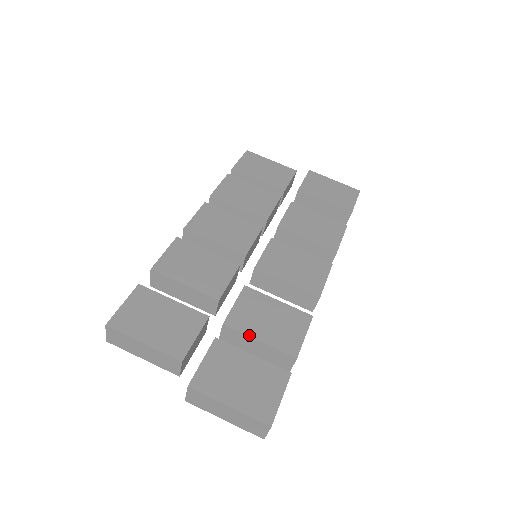
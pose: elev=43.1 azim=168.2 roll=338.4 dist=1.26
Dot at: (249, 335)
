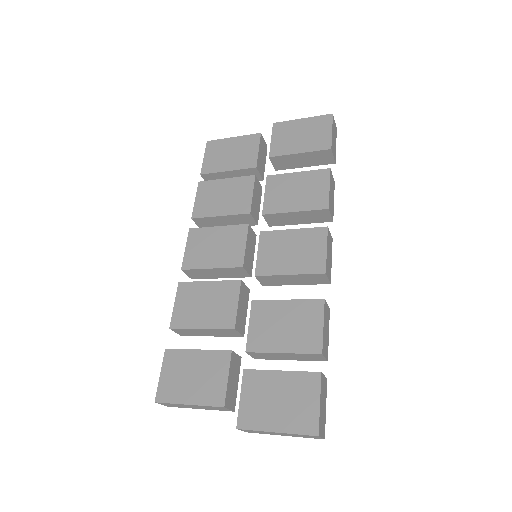
Dot at: (271, 352)
